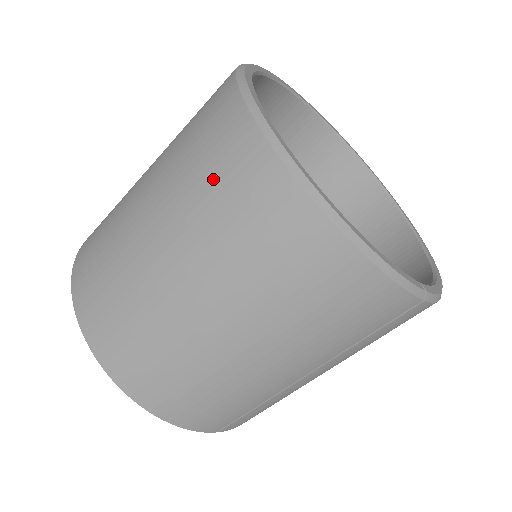
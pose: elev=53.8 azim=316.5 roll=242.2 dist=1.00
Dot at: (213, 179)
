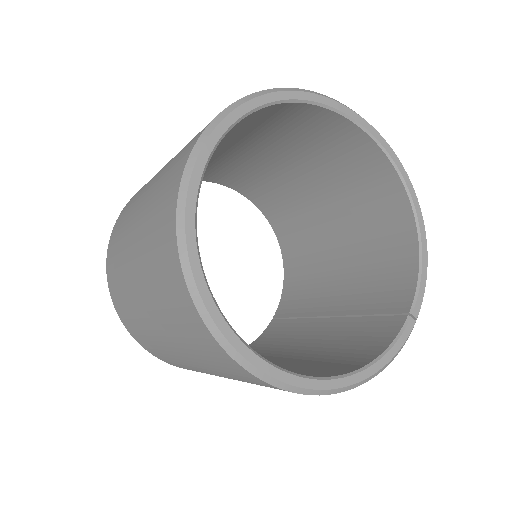
Dot at: (239, 378)
